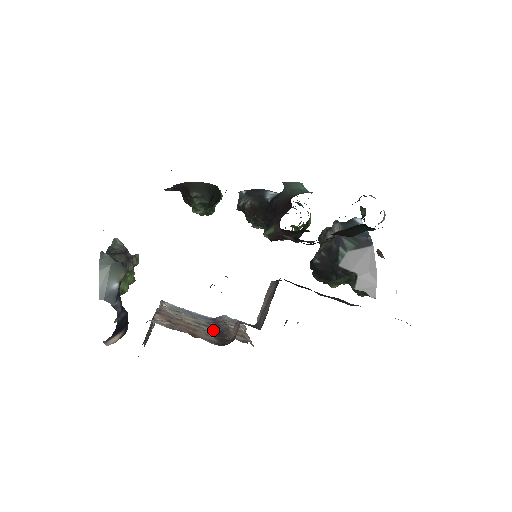
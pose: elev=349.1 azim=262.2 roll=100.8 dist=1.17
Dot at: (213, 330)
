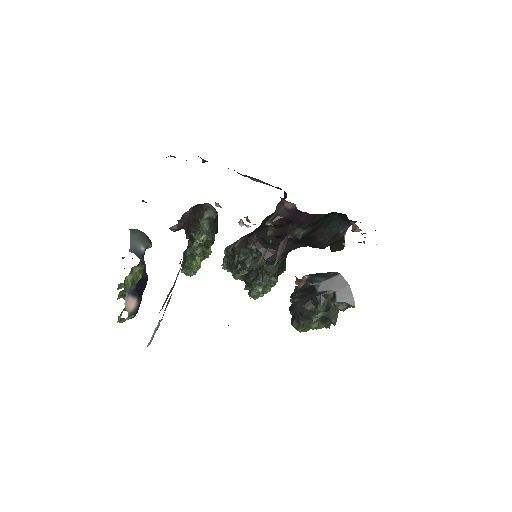
Dot at: occluded
